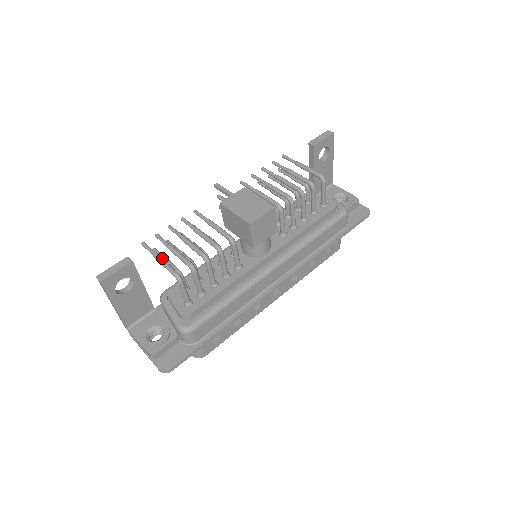
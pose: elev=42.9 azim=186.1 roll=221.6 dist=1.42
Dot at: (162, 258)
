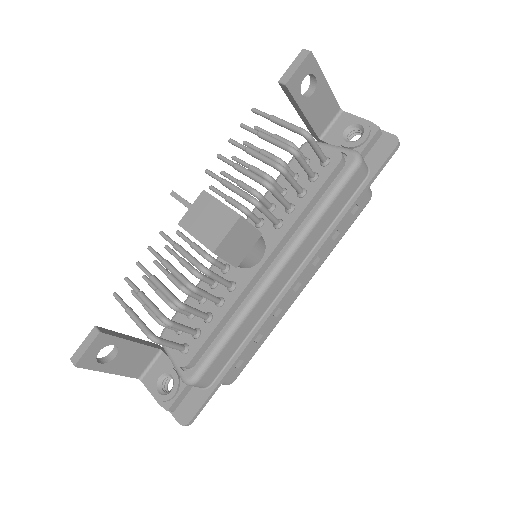
Dot at: (133, 314)
